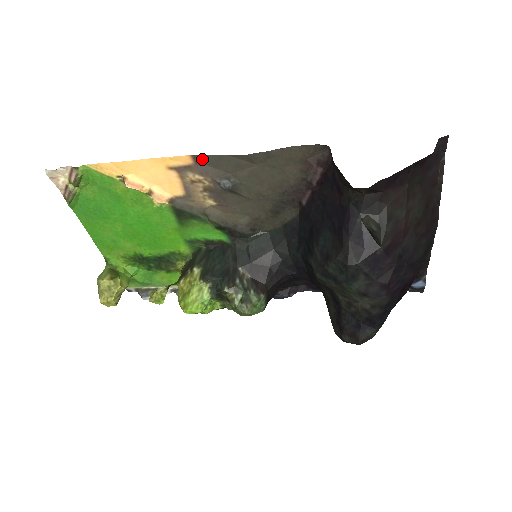
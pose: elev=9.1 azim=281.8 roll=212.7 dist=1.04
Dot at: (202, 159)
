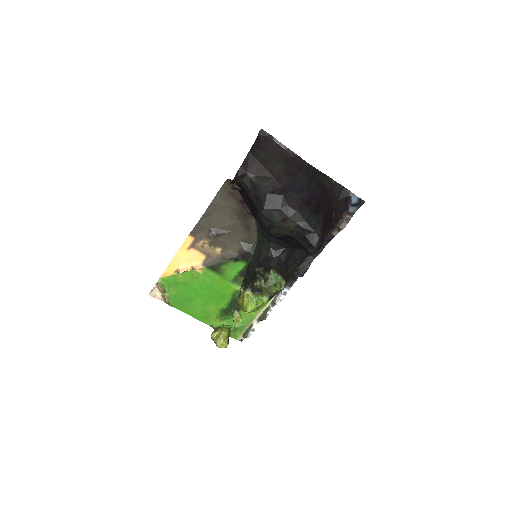
Dot at: (194, 232)
